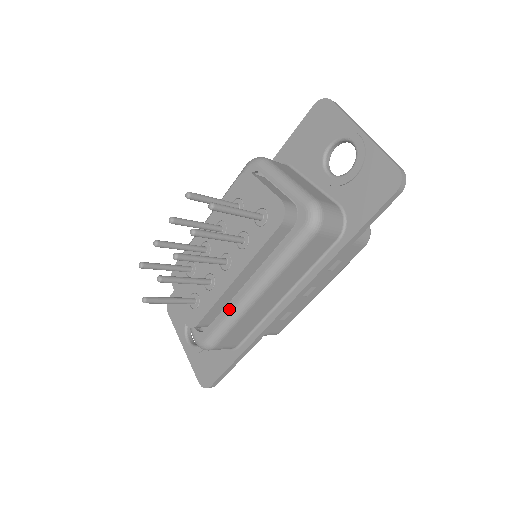
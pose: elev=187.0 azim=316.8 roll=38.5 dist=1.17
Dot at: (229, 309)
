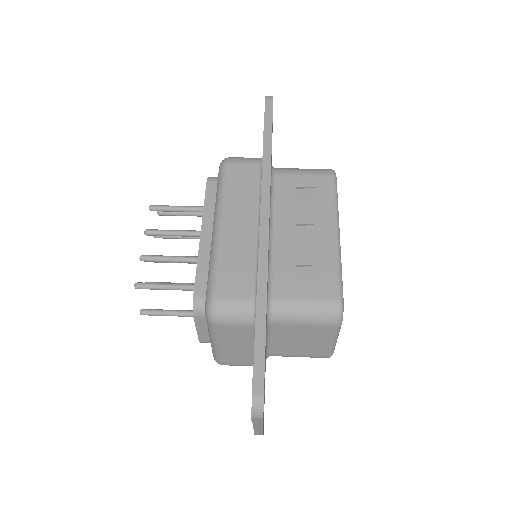
Dot at: occluded
